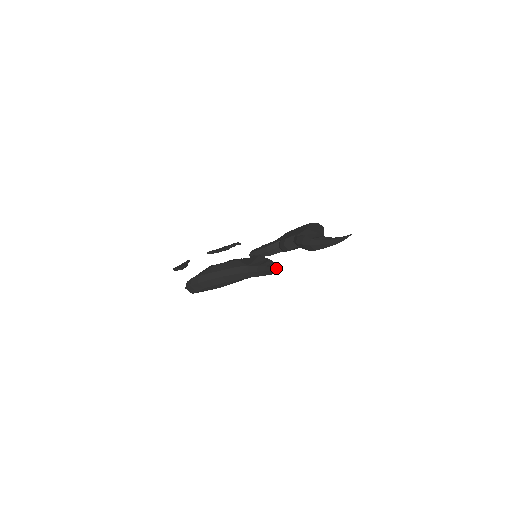
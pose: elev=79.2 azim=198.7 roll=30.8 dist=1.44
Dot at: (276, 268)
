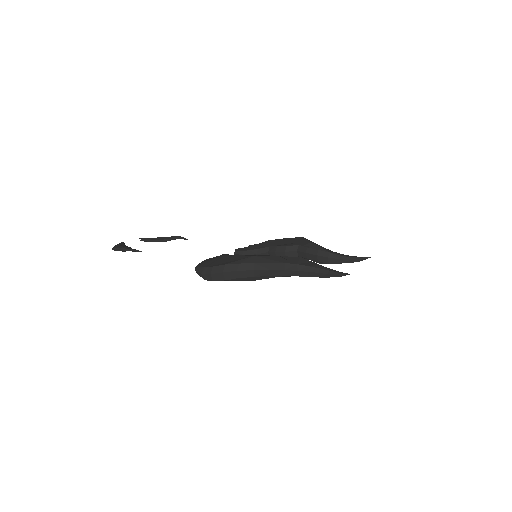
Dot at: (341, 272)
